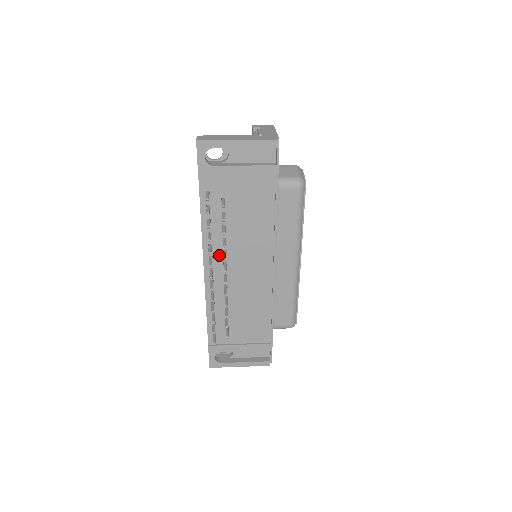
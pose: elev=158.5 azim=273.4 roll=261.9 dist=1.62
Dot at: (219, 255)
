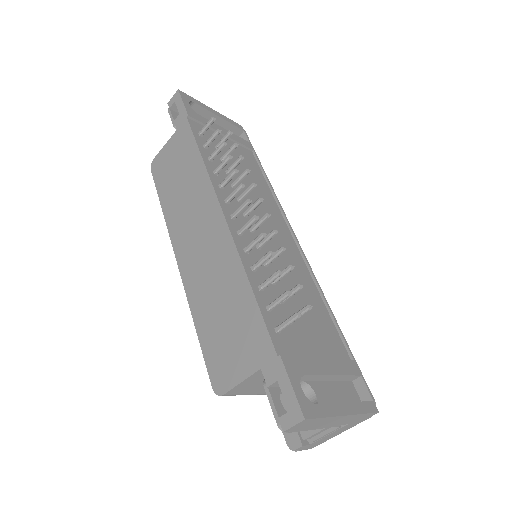
Dot at: (234, 203)
